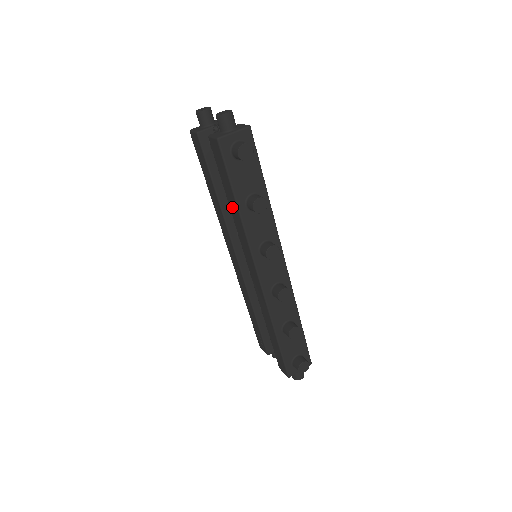
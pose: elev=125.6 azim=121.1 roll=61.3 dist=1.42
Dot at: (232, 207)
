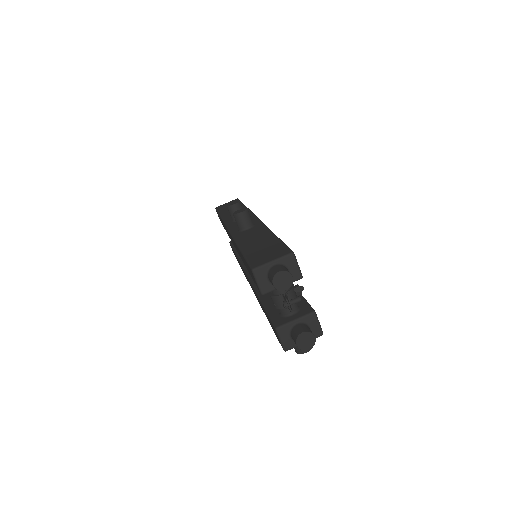
Dot at: (261, 305)
